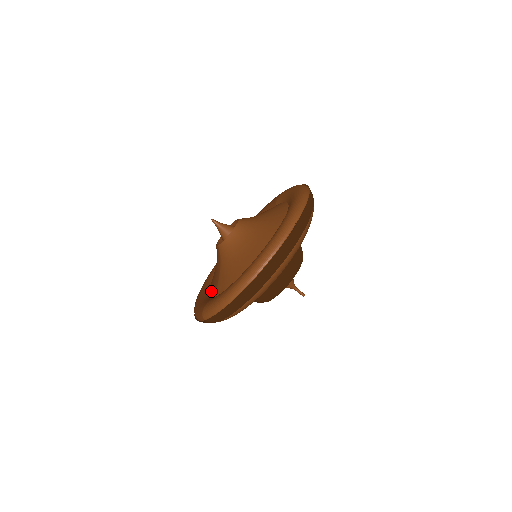
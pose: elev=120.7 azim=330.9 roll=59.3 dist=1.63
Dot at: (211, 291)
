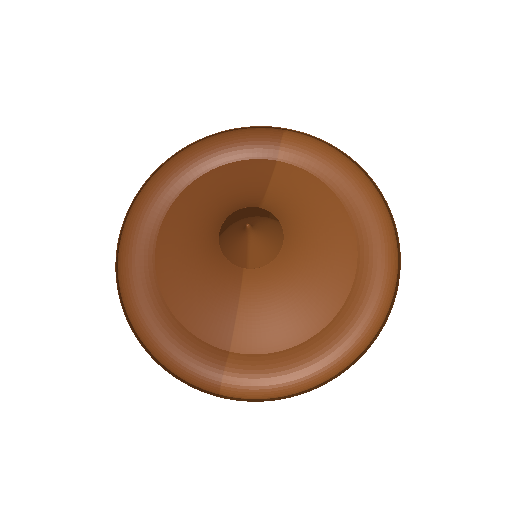
Dot at: (204, 330)
